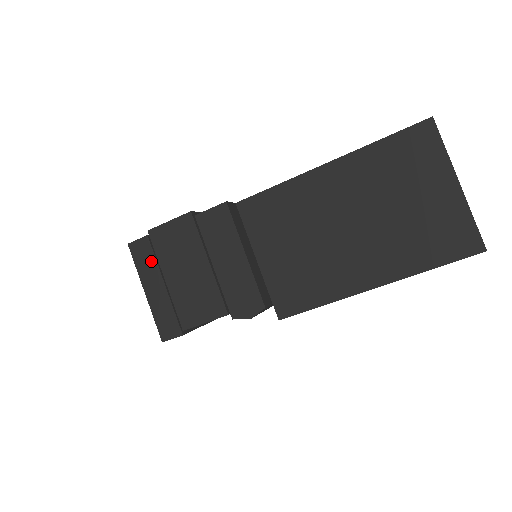
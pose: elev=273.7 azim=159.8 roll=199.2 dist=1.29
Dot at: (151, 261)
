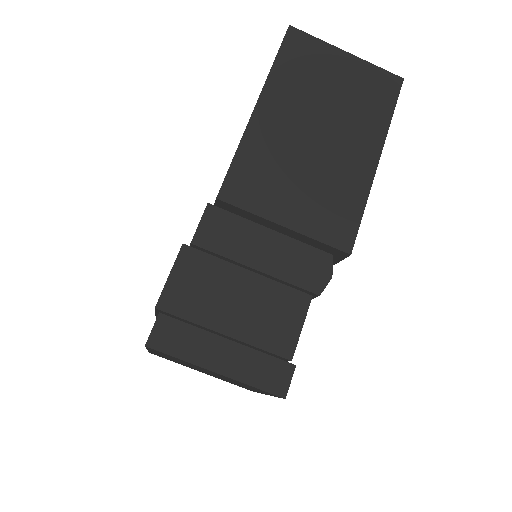
Dot at: (190, 333)
